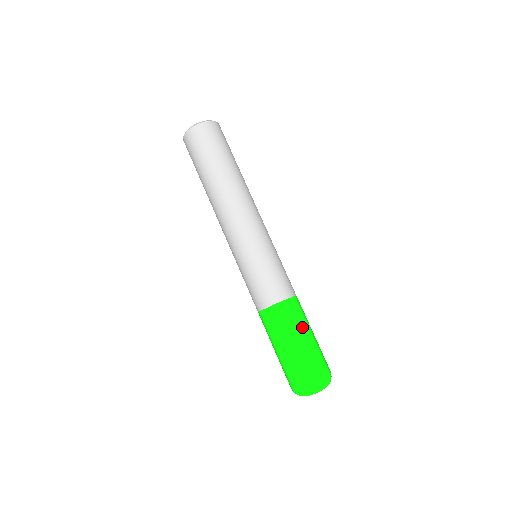
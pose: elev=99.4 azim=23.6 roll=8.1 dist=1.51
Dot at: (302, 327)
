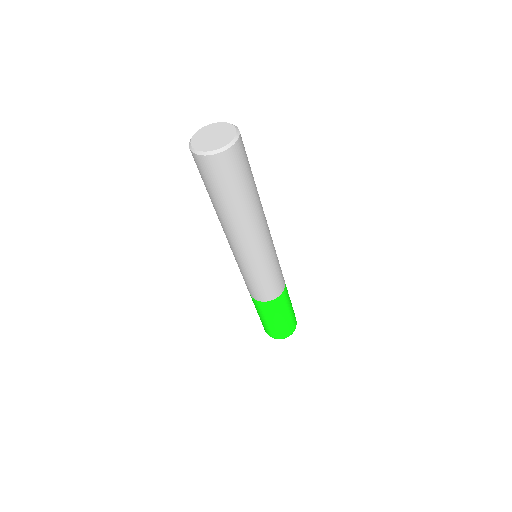
Dot at: (272, 316)
